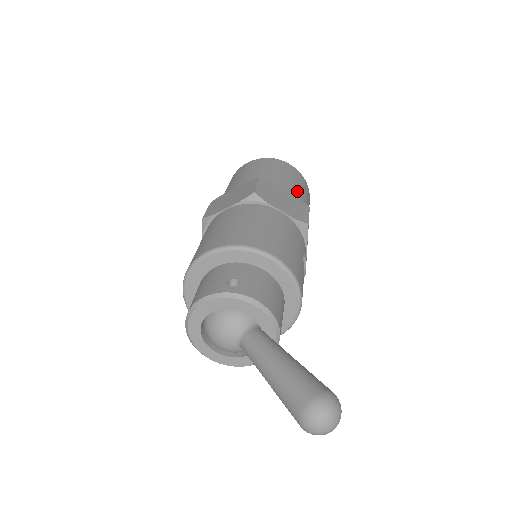
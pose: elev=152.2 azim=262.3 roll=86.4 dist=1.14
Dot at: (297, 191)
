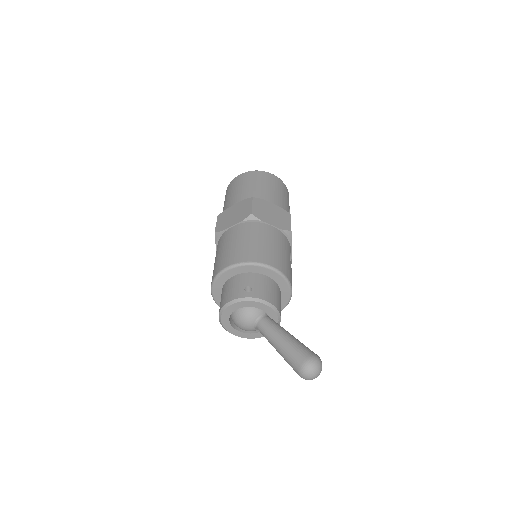
Dot at: (280, 200)
